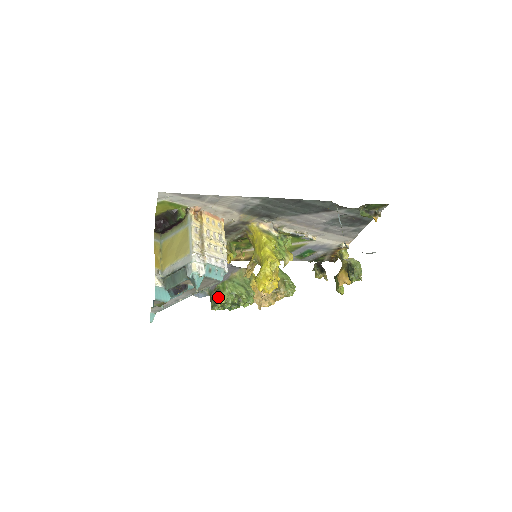
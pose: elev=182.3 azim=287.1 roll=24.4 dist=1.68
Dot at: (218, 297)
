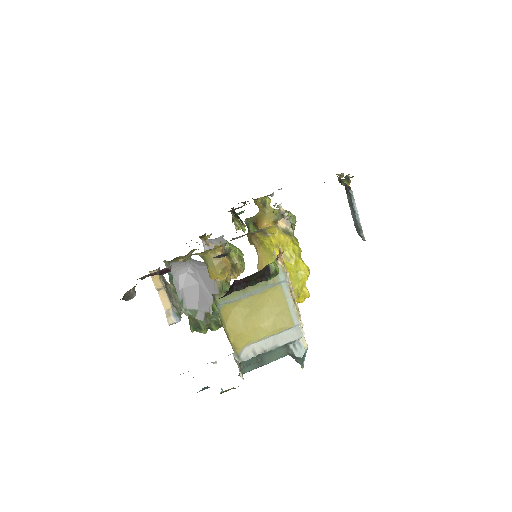
Dot at: (218, 321)
